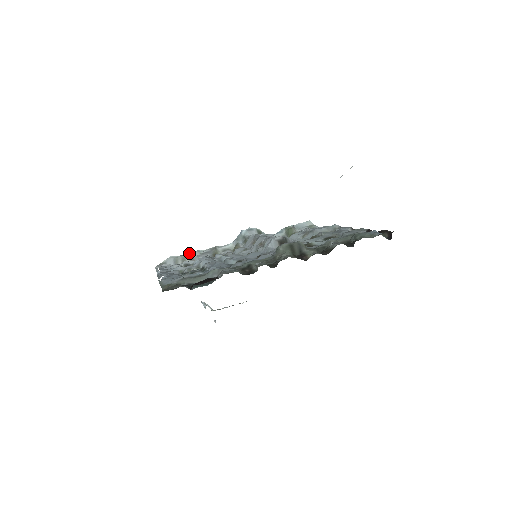
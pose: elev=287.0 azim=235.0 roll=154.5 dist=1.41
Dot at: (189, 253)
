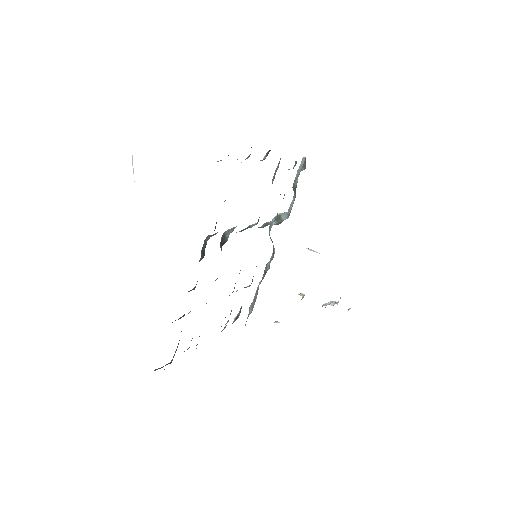
Dot at: (256, 290)
